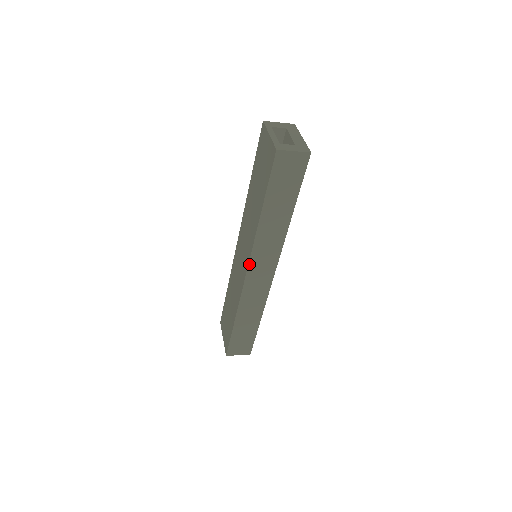
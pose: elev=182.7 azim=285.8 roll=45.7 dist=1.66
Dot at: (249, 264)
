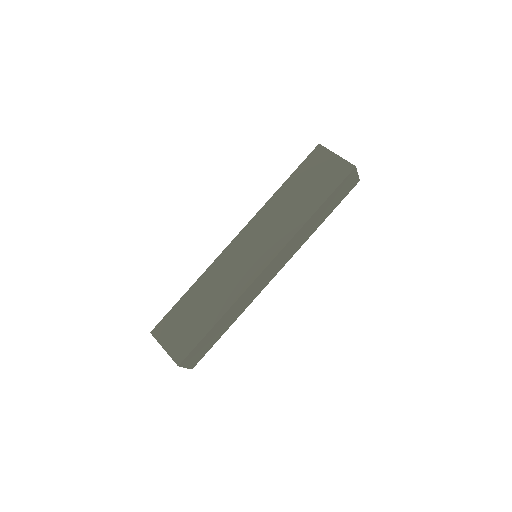
Dot at: (275, 257)
